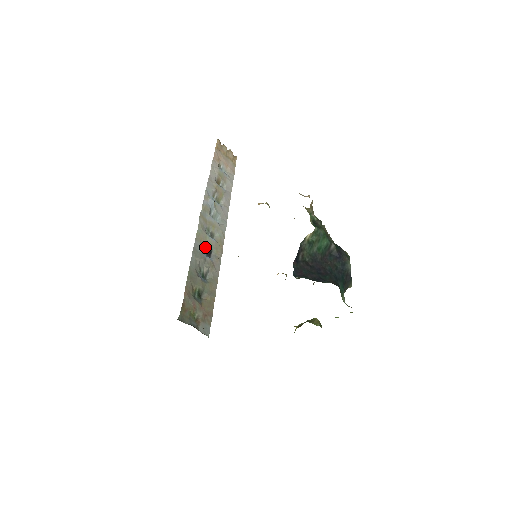
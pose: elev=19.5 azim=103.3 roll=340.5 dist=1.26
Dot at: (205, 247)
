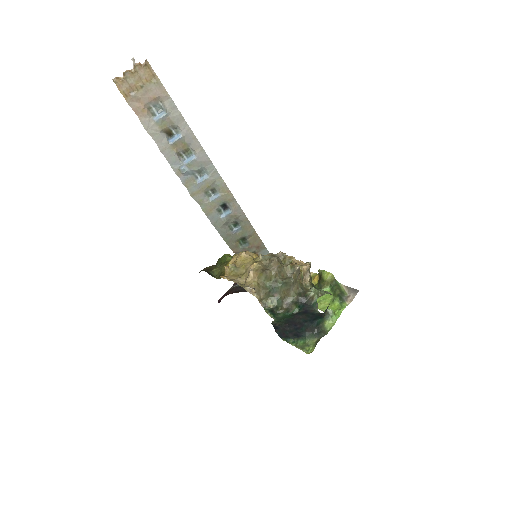
Dot at: (218, 208)
